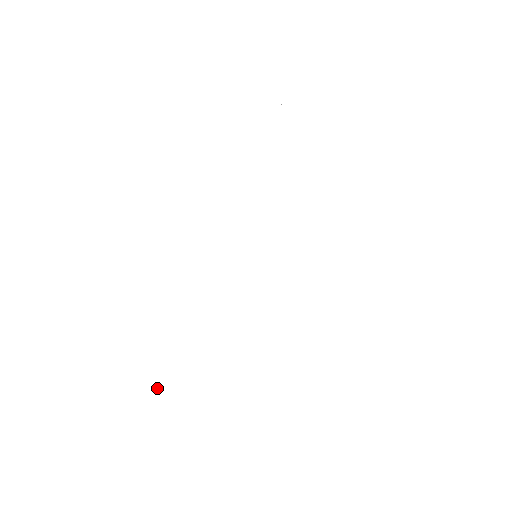
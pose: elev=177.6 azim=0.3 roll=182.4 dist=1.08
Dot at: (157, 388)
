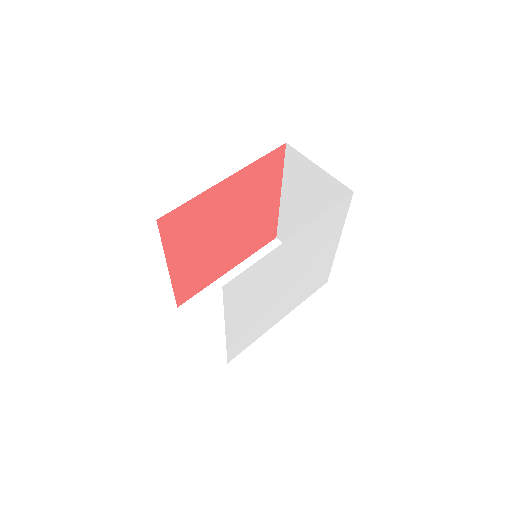
Dot at: (240, 347)
